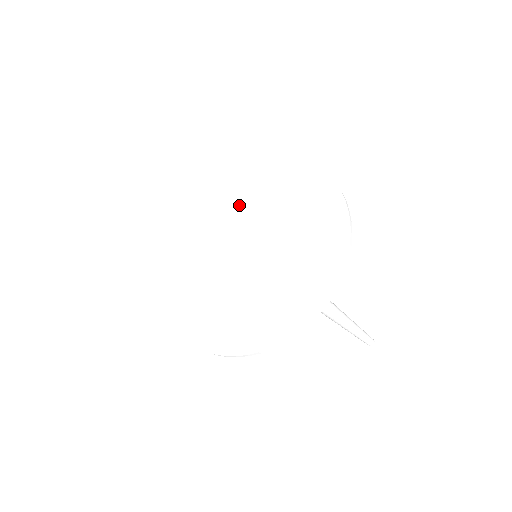
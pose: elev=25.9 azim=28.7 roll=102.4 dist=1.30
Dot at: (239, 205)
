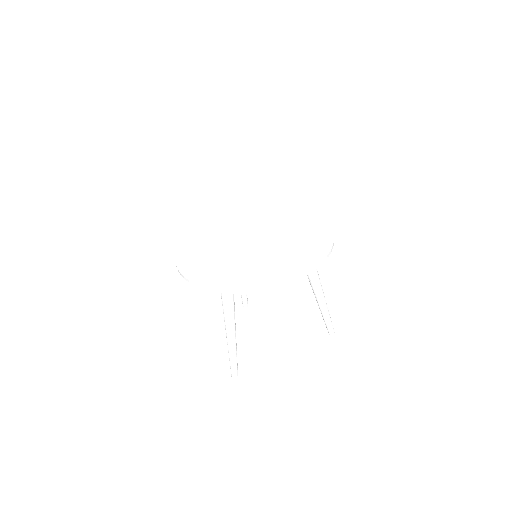
Dot at: (227, 232)
